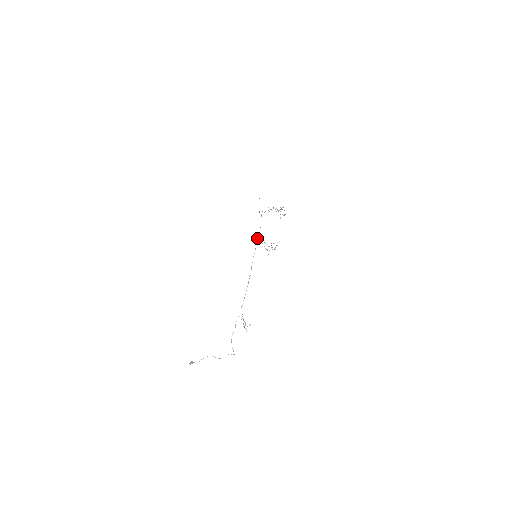
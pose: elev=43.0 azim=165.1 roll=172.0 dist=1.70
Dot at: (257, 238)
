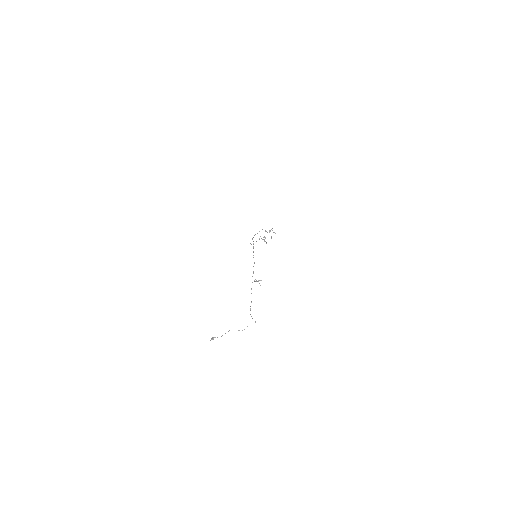
Dot at: occluded
